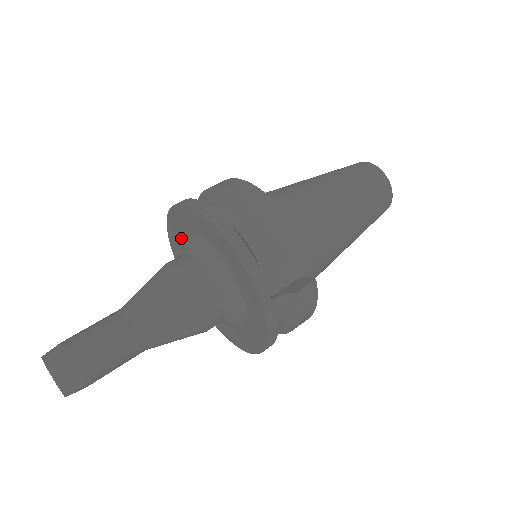
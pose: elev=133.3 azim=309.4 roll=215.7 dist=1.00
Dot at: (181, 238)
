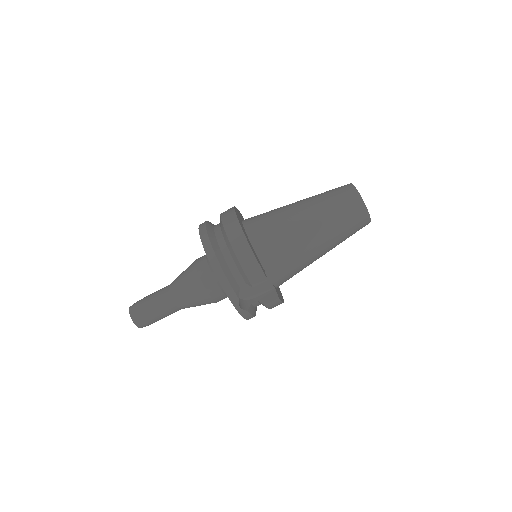
Dot at: occluded
